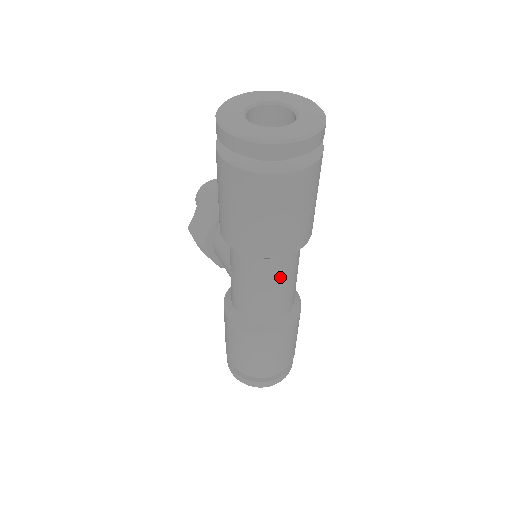
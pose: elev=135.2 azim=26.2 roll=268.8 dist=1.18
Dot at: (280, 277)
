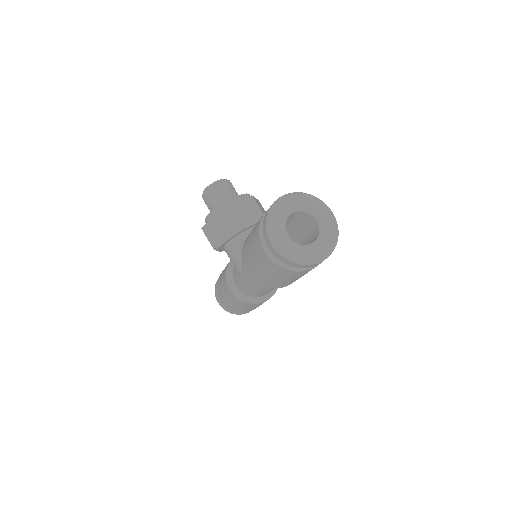
Dot at: occluded
